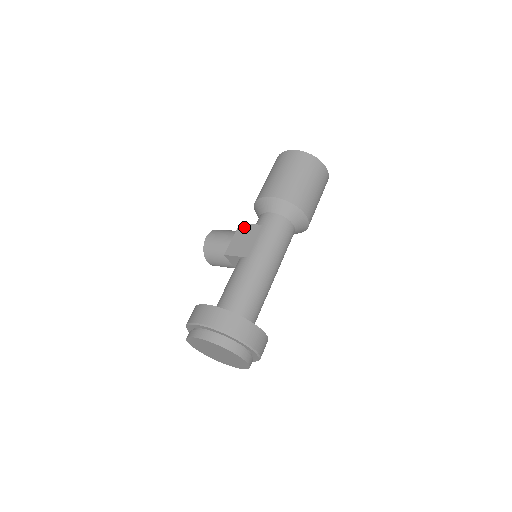
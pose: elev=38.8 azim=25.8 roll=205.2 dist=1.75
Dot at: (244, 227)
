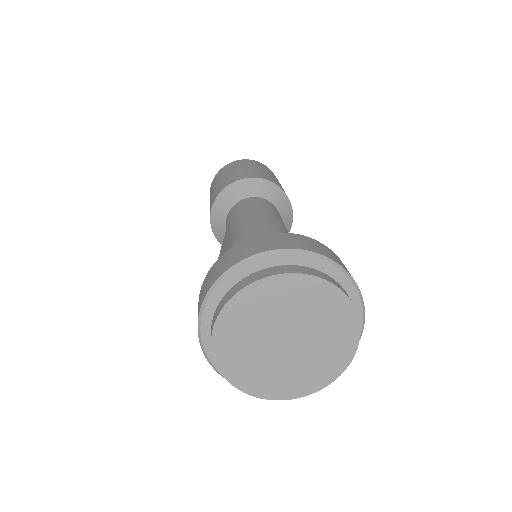
Dot at: (219, 255)
